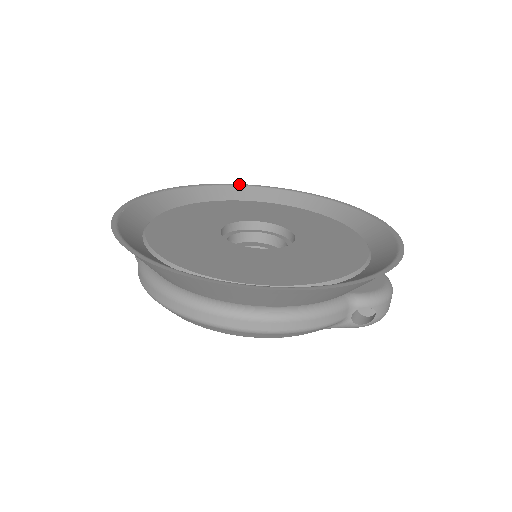
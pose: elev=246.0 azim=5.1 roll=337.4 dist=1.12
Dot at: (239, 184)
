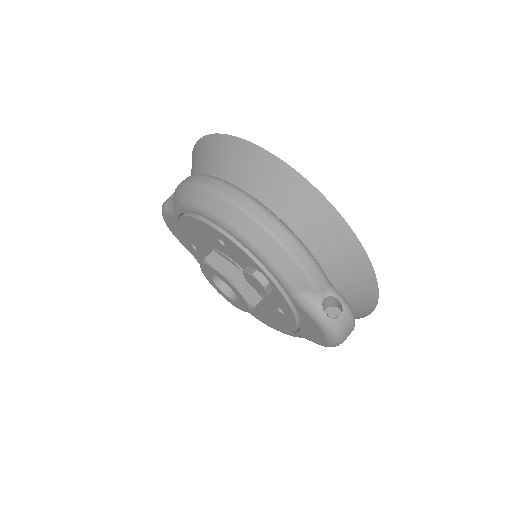
Dot at: occluded
